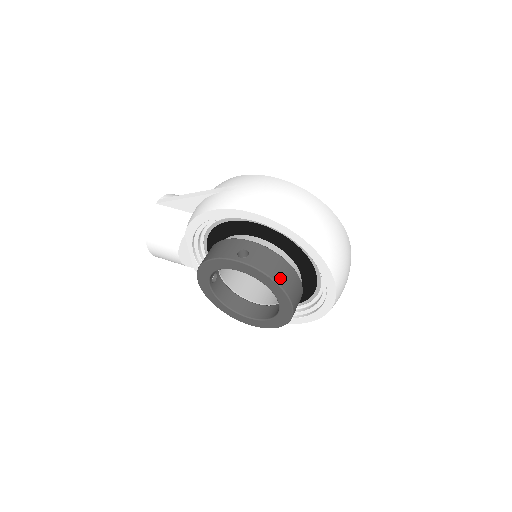
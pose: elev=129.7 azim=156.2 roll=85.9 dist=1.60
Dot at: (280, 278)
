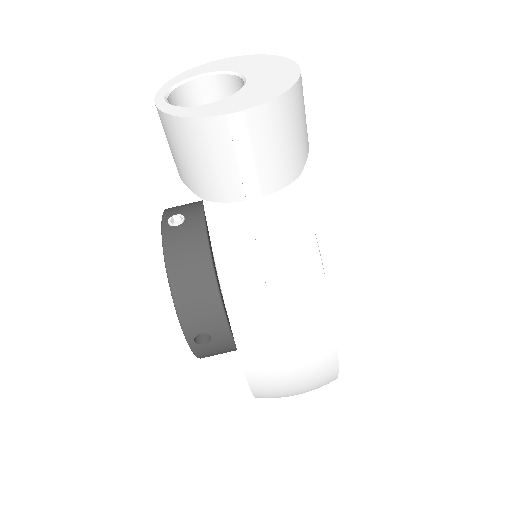
Dot at: occluded
